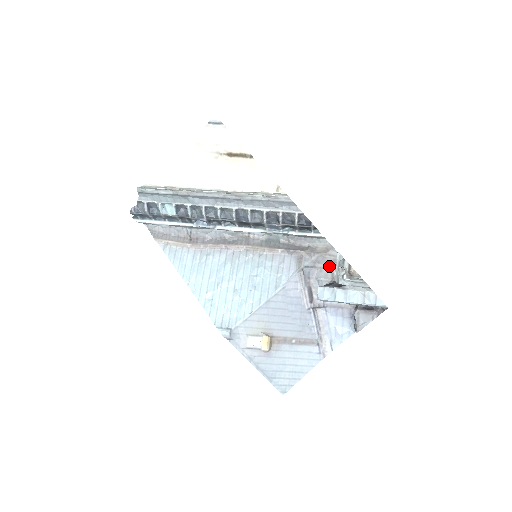
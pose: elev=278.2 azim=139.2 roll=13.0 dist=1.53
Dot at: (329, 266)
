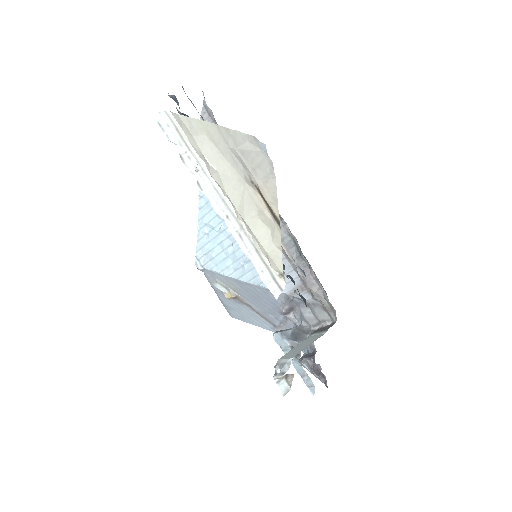
Dot at: (319, 319)
